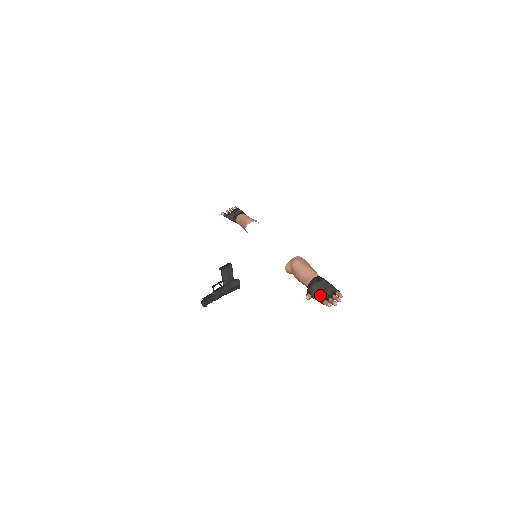
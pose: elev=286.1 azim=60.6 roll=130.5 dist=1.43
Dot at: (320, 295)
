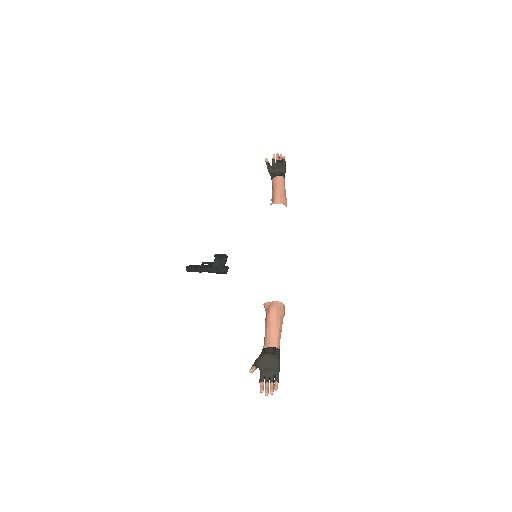
Dot at: (263, 372)
